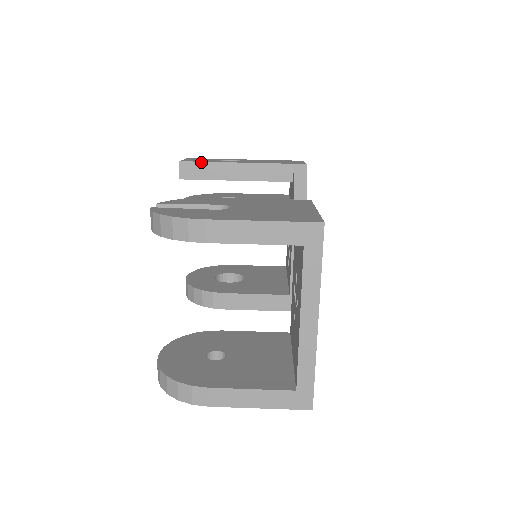
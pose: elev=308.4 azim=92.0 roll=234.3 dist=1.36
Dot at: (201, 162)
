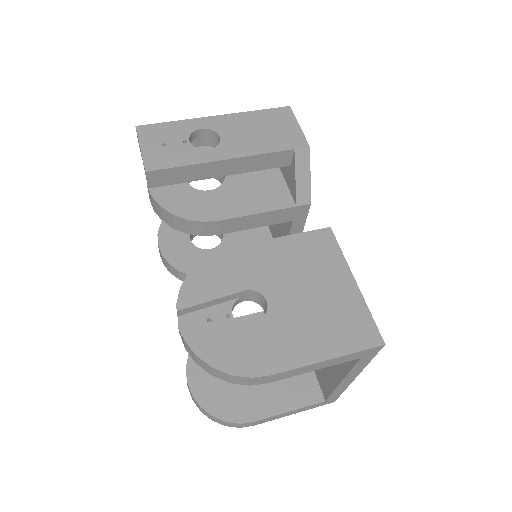
Dot at: (176, 167)
